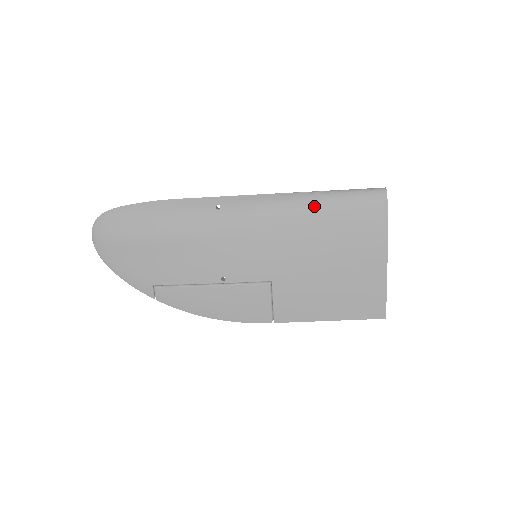
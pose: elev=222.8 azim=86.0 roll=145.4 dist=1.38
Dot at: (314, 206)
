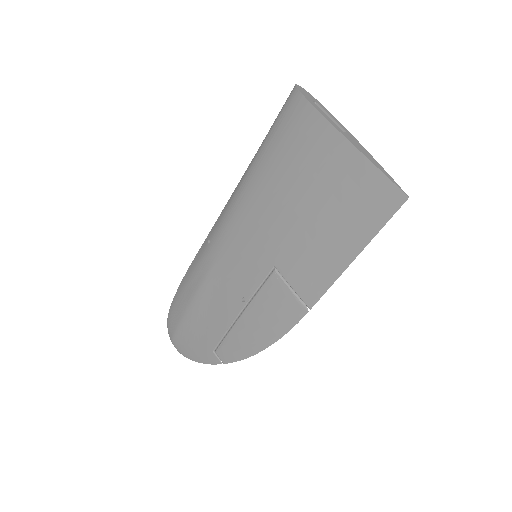
Dot at: (256, 166)
